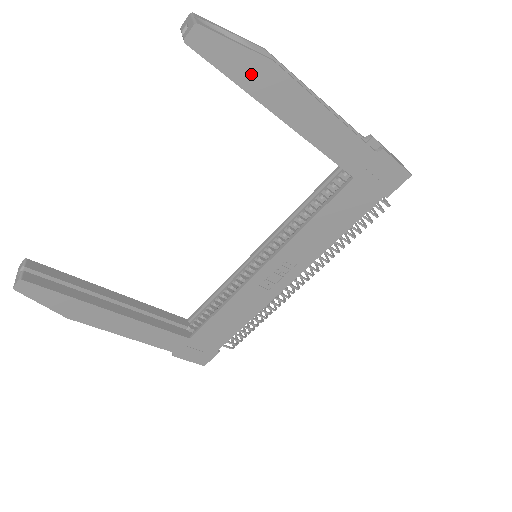
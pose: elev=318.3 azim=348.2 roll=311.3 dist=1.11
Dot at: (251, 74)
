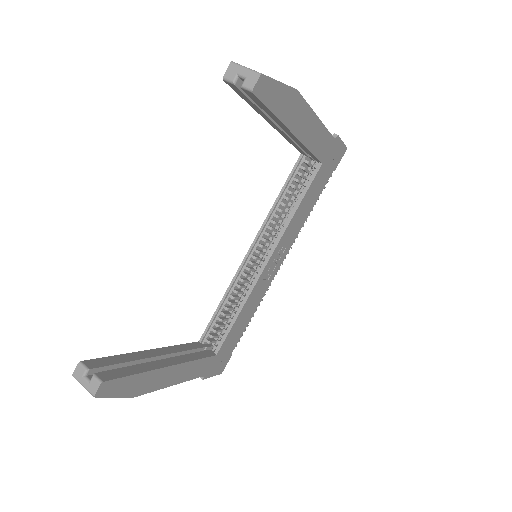
Dot at: (284, 105)
